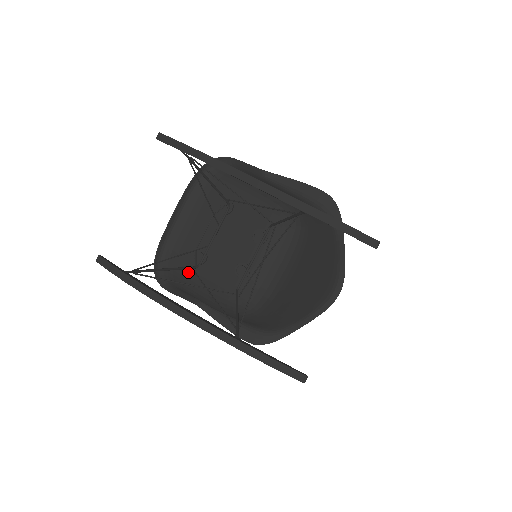
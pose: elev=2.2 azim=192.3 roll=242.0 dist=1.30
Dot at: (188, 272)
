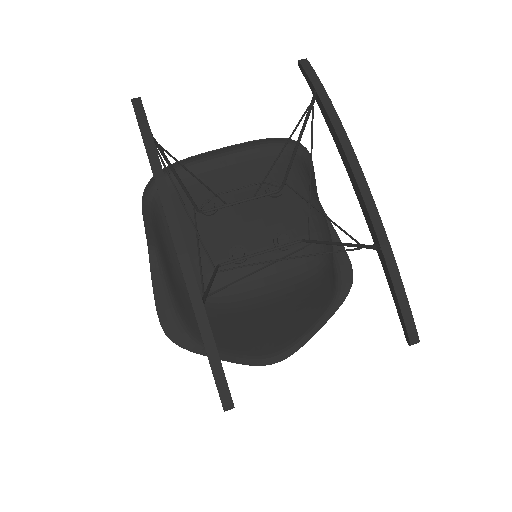
Dot at: (183, 209)
